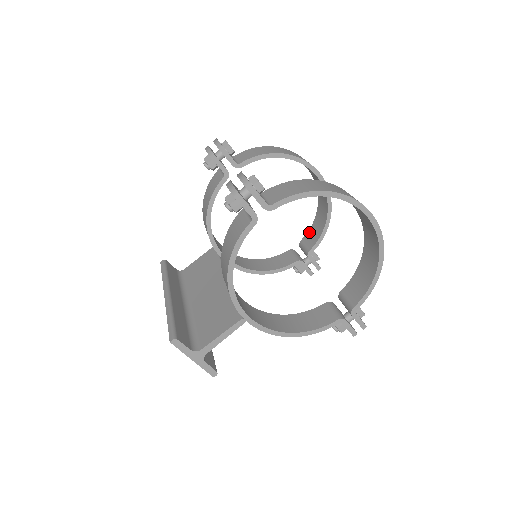
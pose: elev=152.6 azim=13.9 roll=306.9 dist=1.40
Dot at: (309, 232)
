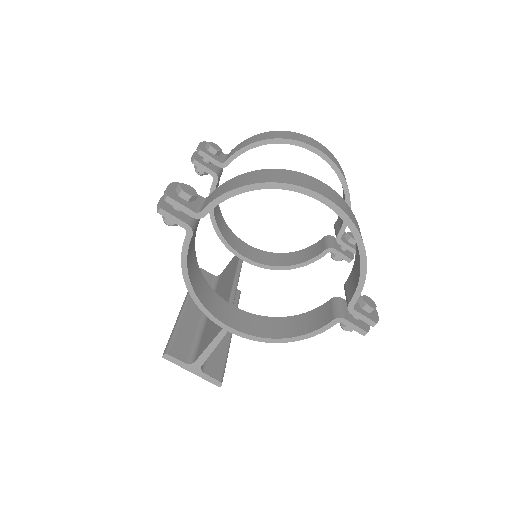
Dot at: occluded
